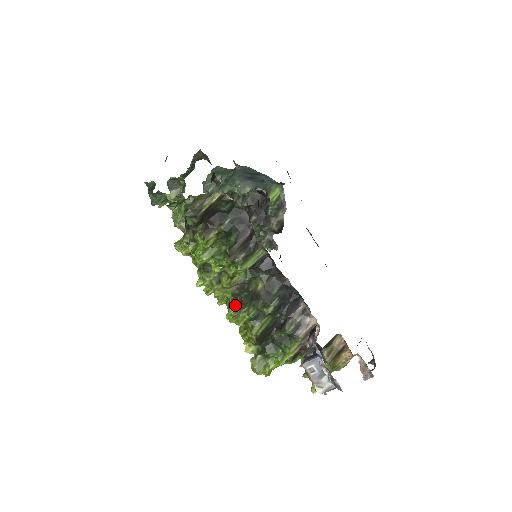
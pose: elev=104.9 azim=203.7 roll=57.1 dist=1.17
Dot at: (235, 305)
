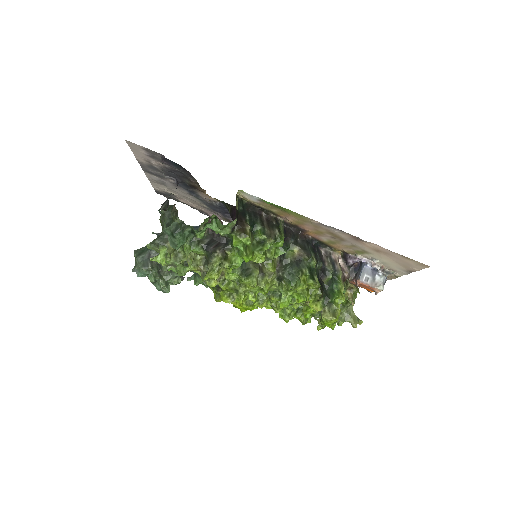
Dot at: (283, 287)
